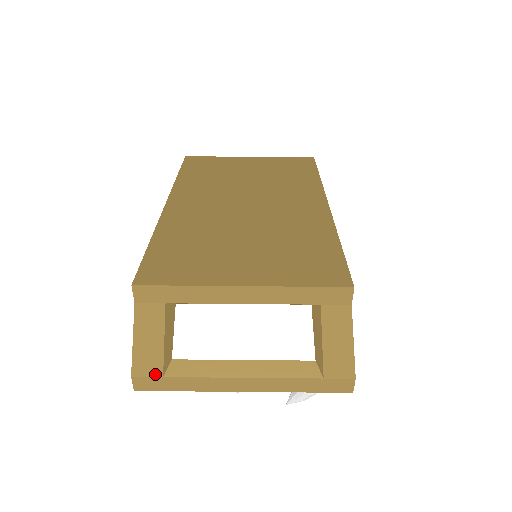
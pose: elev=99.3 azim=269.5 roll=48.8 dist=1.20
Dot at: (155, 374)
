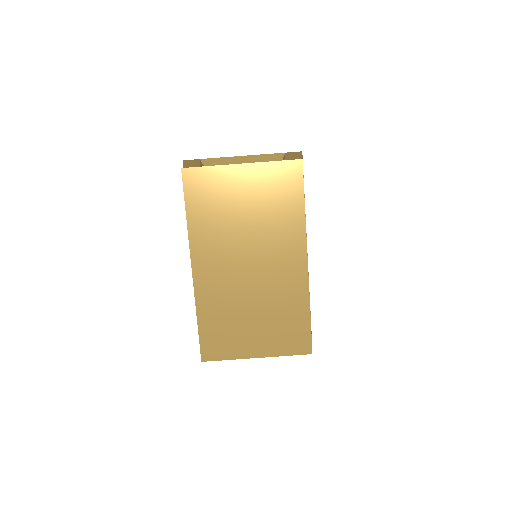
Dot at: occluded
